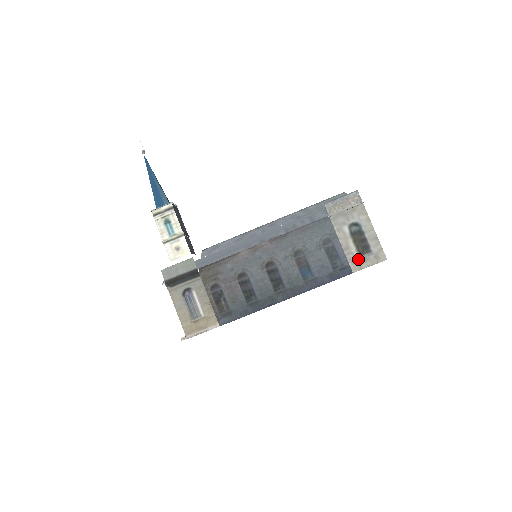
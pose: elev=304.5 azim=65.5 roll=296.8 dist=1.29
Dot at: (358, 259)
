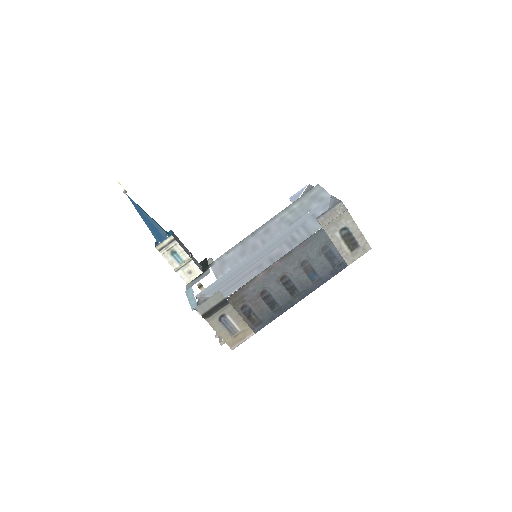
Dot at: (350, 255)
